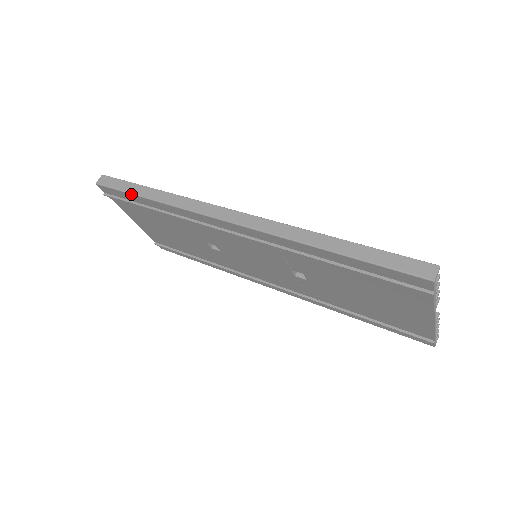
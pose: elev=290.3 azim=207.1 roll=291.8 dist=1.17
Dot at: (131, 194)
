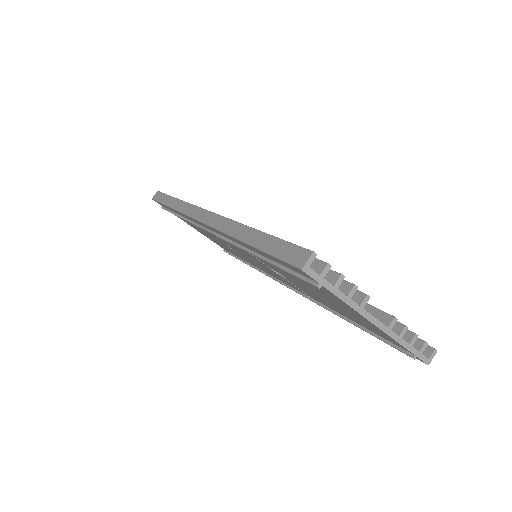
Dot at: (164, 205)
